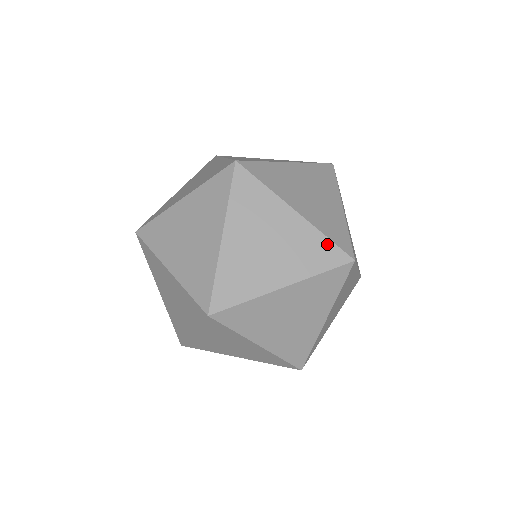
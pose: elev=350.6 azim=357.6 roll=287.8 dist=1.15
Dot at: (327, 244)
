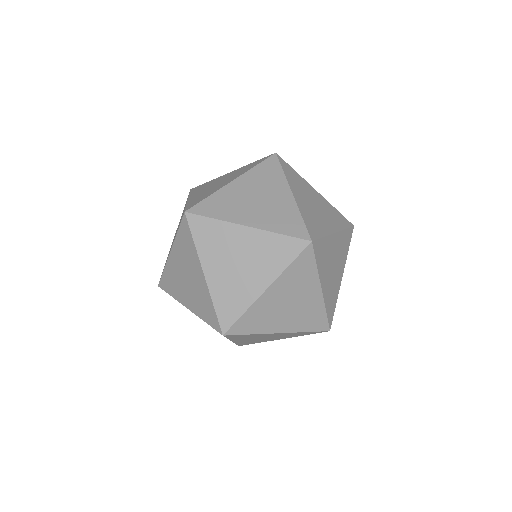
Dot at: (213, 310)
